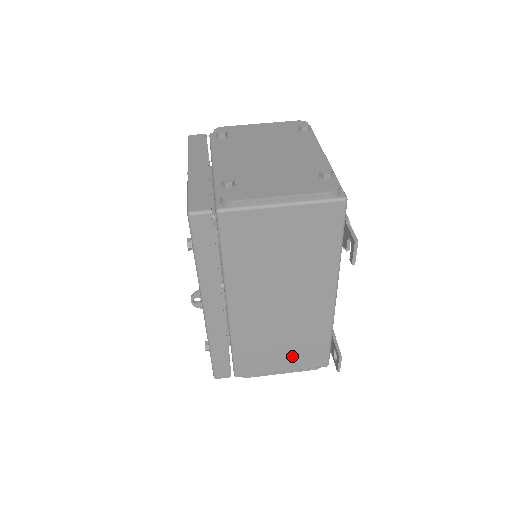
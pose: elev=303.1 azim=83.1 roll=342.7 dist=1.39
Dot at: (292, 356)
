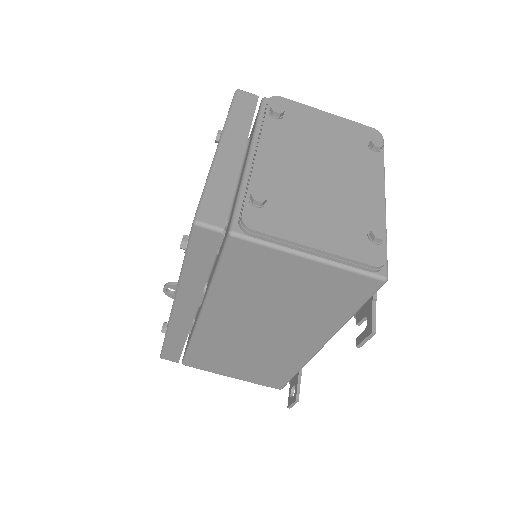
Dot at: (249, 371)
